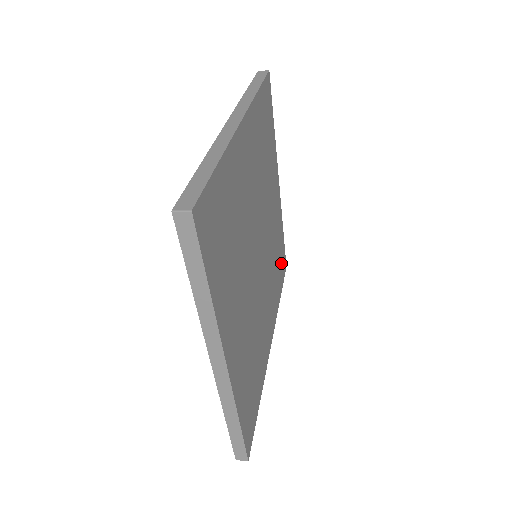
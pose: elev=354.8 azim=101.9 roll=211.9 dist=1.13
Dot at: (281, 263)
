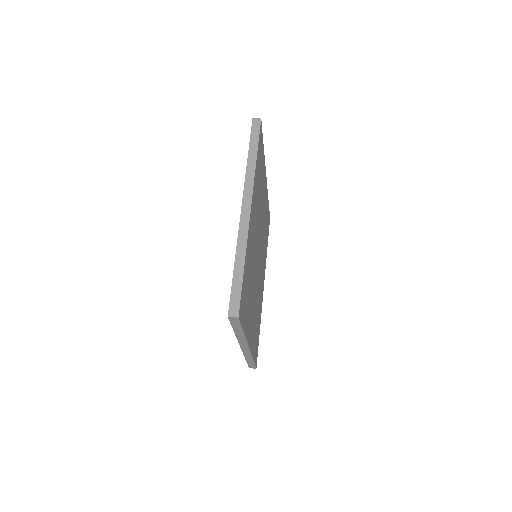
Dot at: (267, 225)
